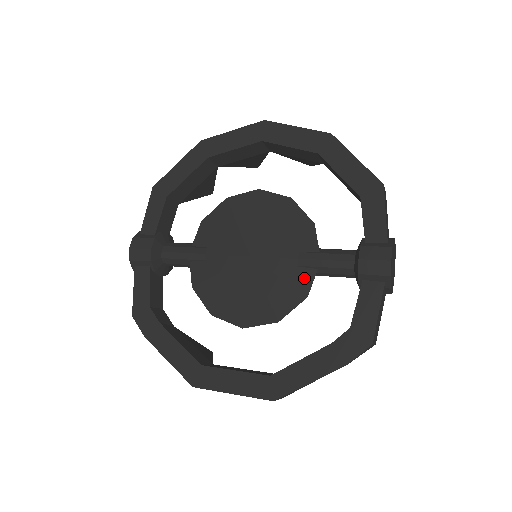
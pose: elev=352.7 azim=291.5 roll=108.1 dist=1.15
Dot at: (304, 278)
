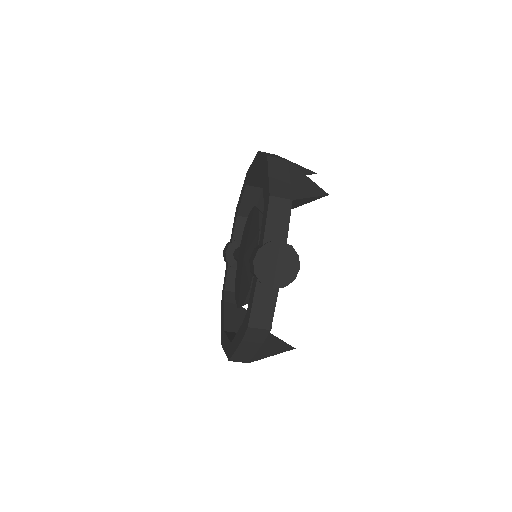
Dot at: (251, 273)
